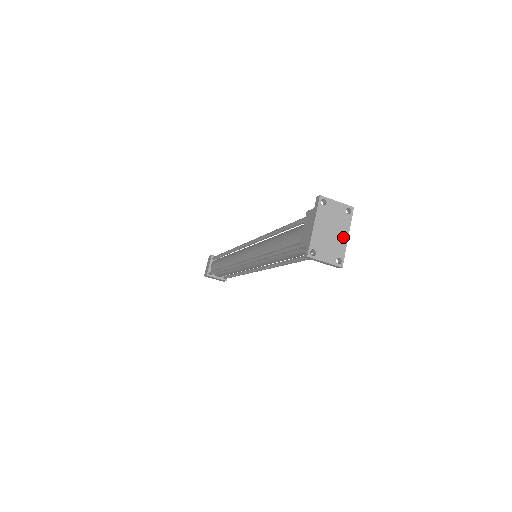
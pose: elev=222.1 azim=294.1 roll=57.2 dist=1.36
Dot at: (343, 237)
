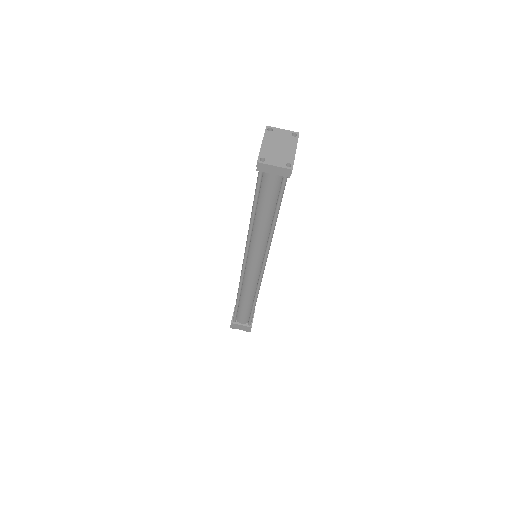
Dot at: (291, 150)
